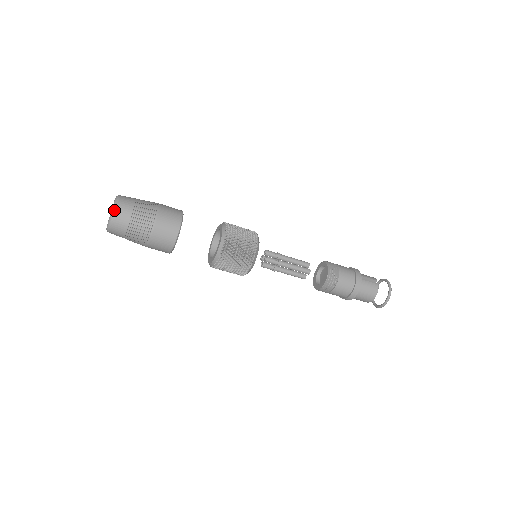
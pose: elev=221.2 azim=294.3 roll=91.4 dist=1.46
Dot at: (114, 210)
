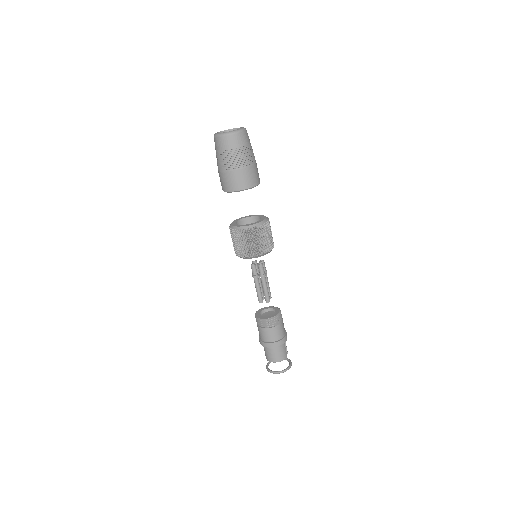
Dot at: (241, 131)
